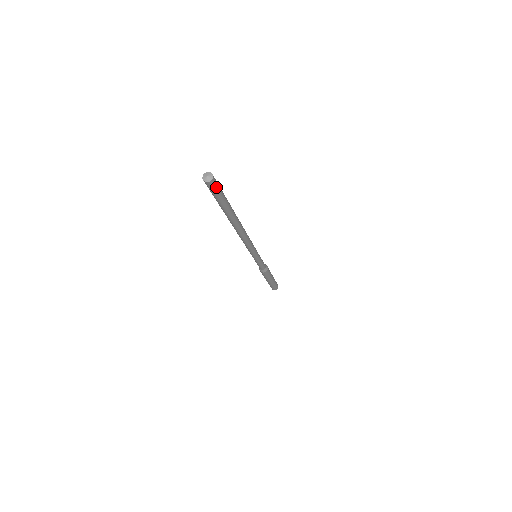
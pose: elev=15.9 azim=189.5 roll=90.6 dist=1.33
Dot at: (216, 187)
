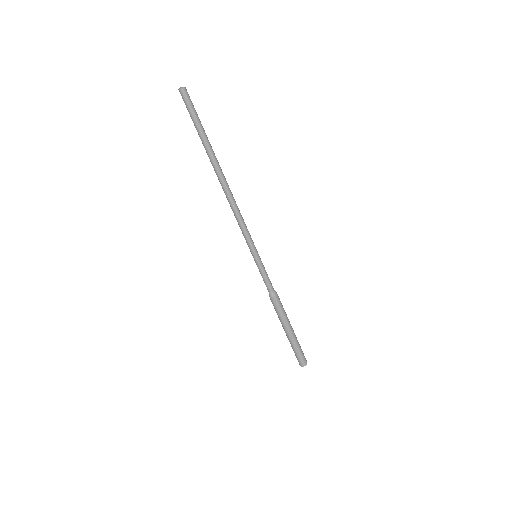
Dot at: (189, 99)
